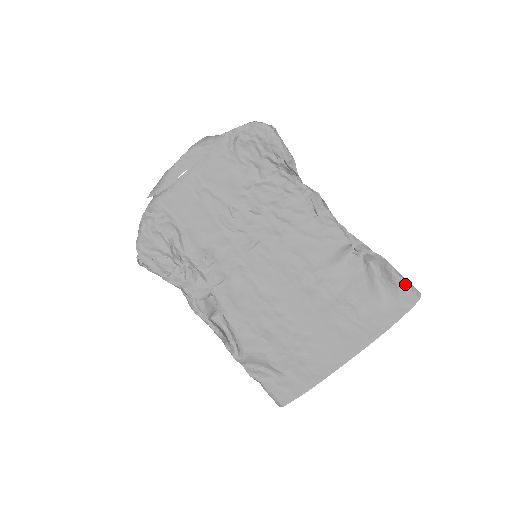
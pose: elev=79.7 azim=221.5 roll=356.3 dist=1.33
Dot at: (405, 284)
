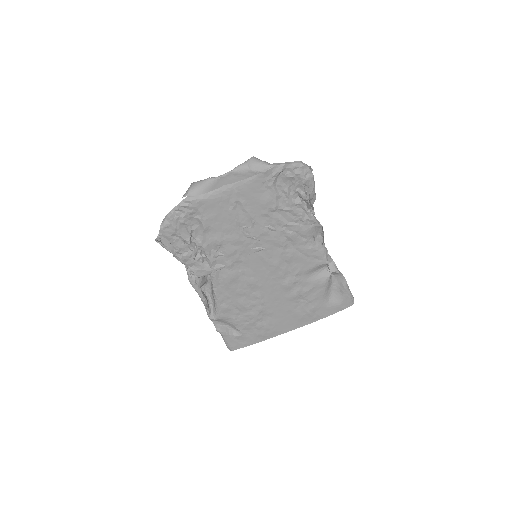
Dot at: (349, 295)
